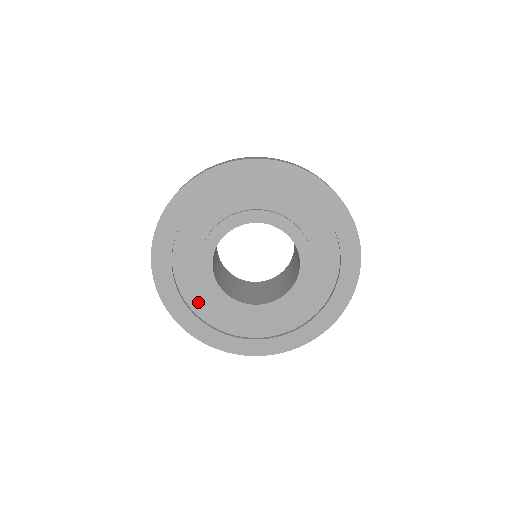
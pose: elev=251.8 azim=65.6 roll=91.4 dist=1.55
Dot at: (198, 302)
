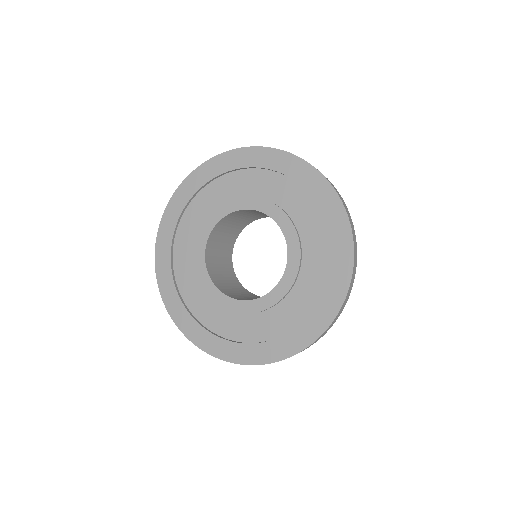
Dot at: (208, 316)
